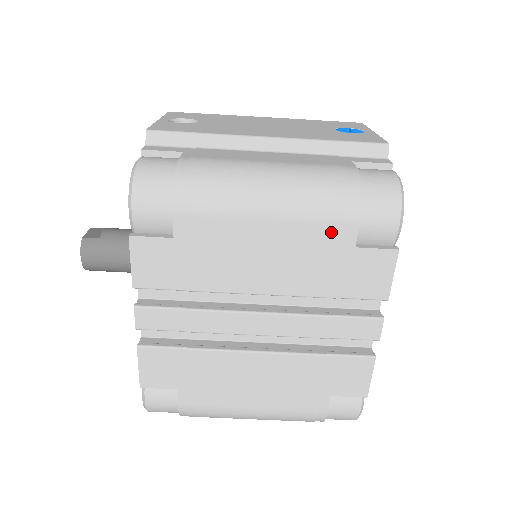
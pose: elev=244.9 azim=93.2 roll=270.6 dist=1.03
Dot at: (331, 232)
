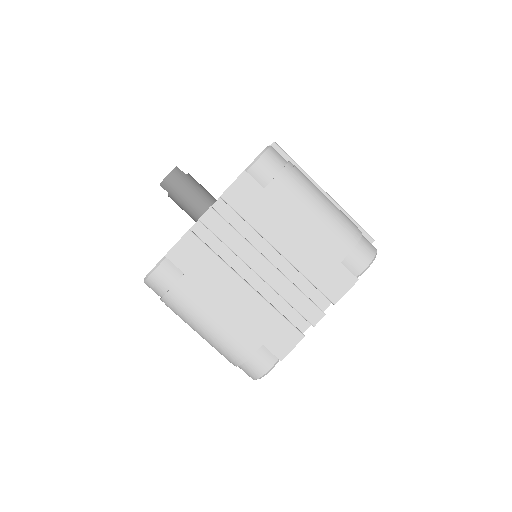
Dot at: (336, 245)
